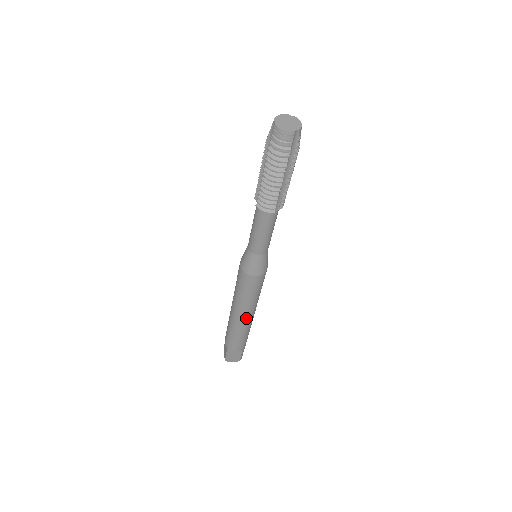
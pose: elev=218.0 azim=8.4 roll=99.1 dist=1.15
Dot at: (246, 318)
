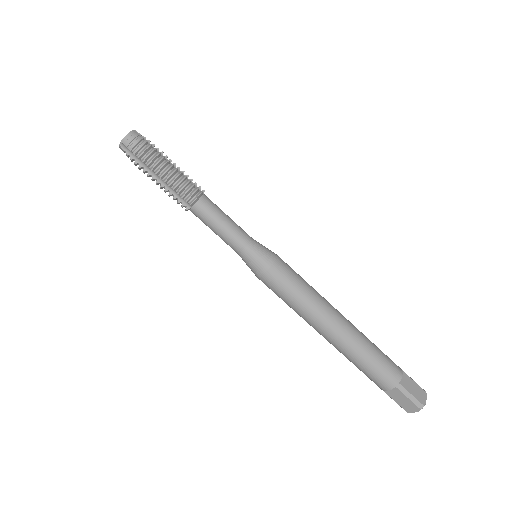
Dot at: (340, 318)
